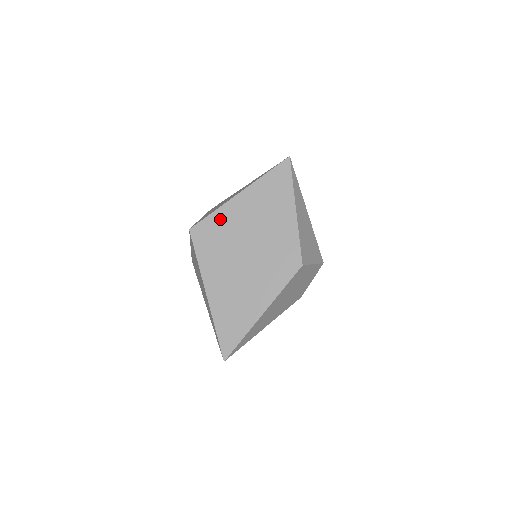
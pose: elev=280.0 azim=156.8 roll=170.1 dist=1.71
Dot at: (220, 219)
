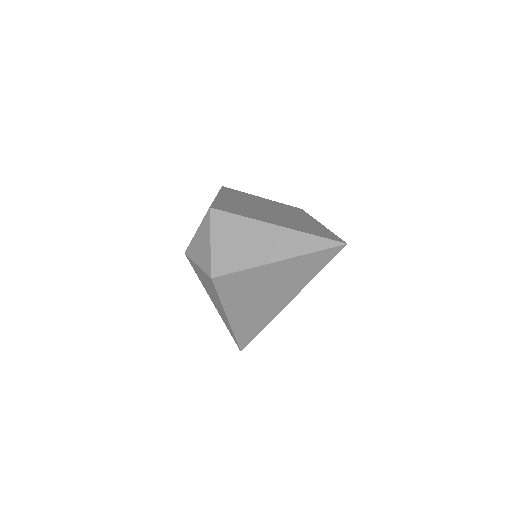
Dot at: (223, 202)
